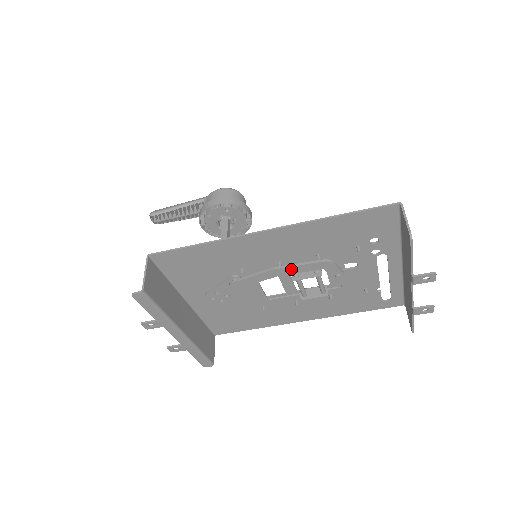
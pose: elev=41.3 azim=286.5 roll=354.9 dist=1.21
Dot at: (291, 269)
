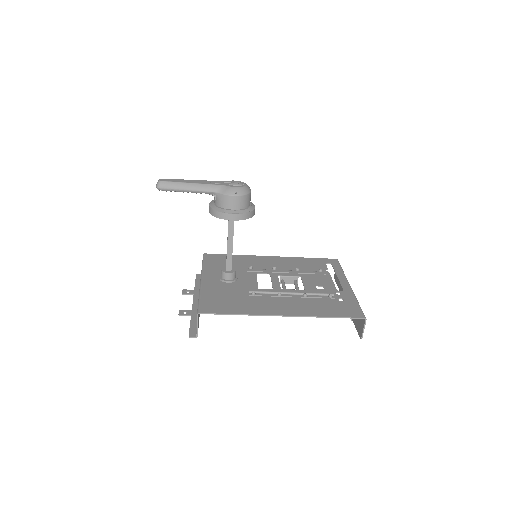
Dot at: occluded
